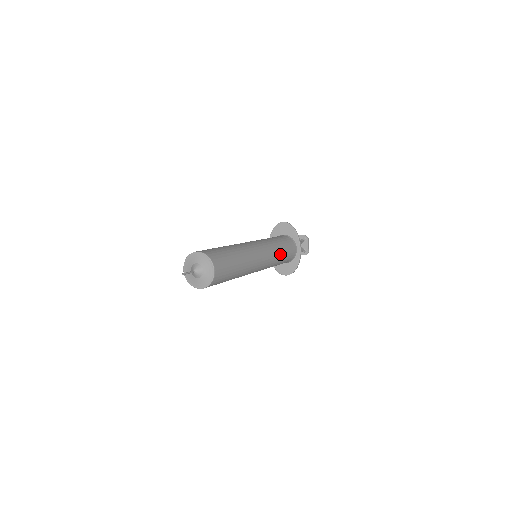
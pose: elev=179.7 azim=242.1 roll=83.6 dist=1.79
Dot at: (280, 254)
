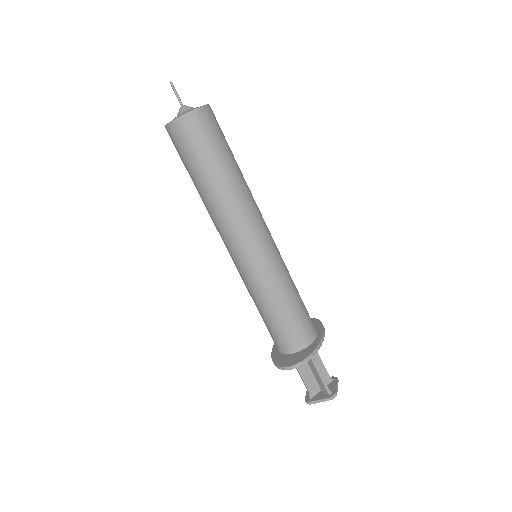
Dot at: (291, 282)
